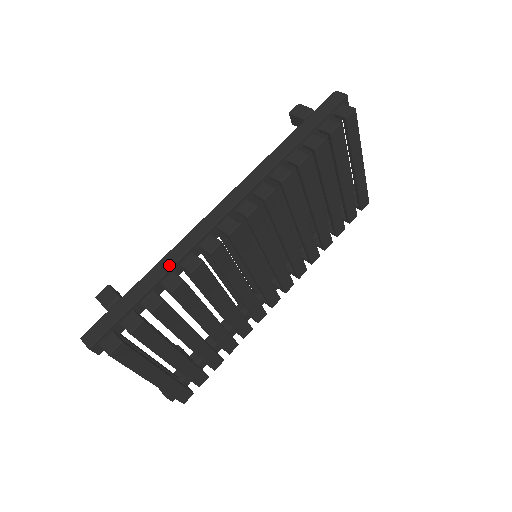
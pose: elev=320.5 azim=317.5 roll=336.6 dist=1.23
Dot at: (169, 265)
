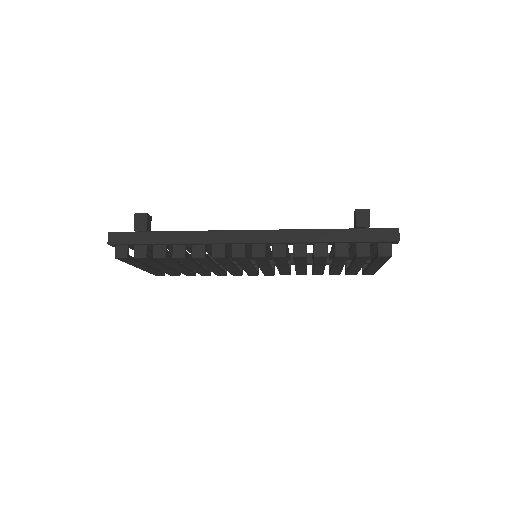
Dot at: (185, 241)
